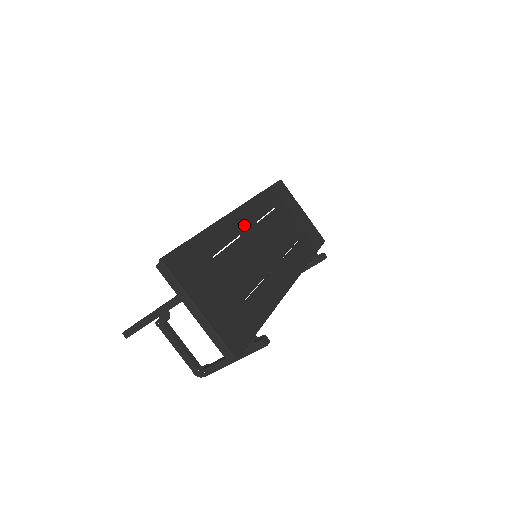
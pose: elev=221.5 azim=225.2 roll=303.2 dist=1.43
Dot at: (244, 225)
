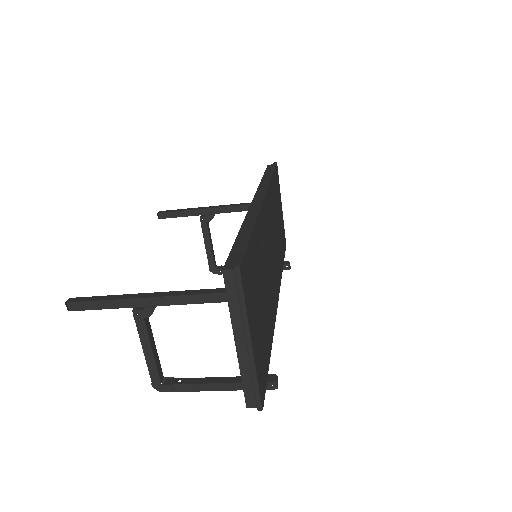
Dot at: (267, 220)
